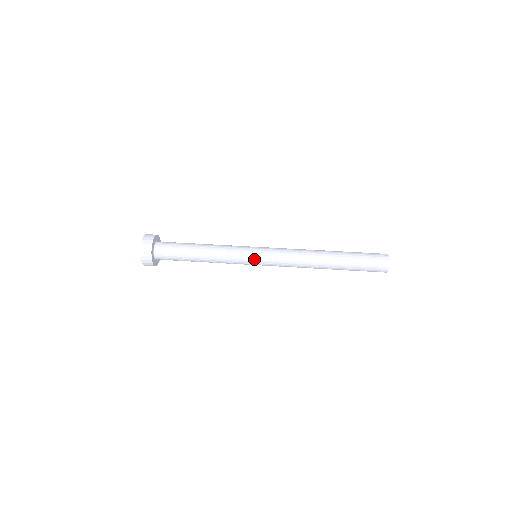
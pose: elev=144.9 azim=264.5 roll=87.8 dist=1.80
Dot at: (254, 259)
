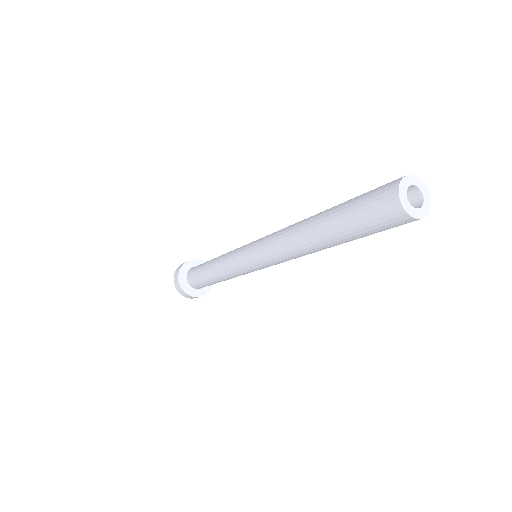
Dot at: (247, 245)
